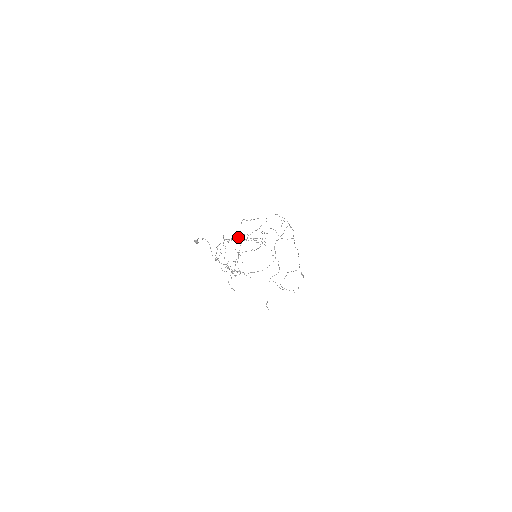
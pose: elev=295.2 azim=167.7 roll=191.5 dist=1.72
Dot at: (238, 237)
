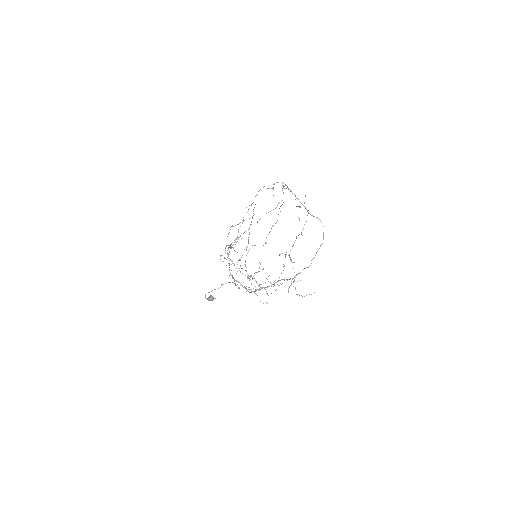
Dot at: occluded
